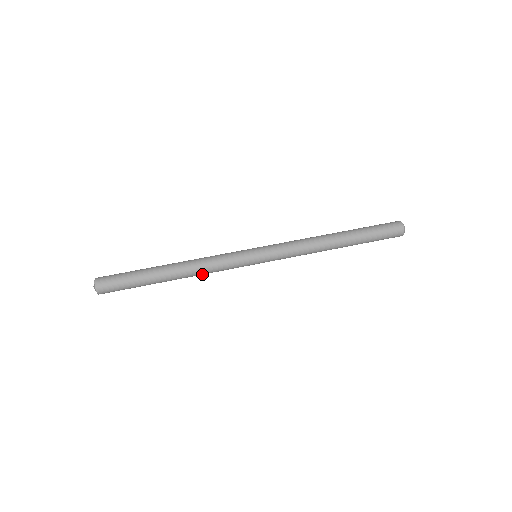
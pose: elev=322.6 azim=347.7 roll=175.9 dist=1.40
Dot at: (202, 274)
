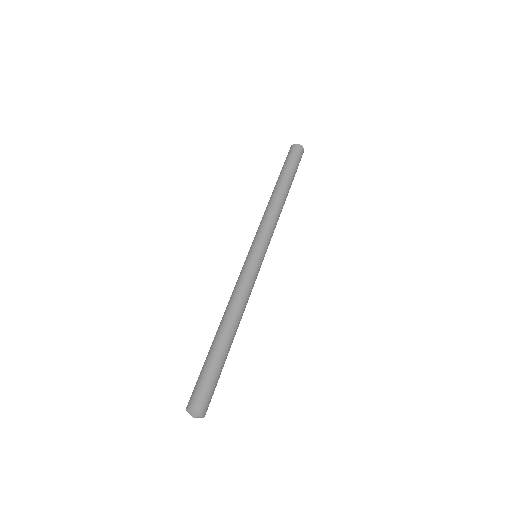
Dot at: occluded
